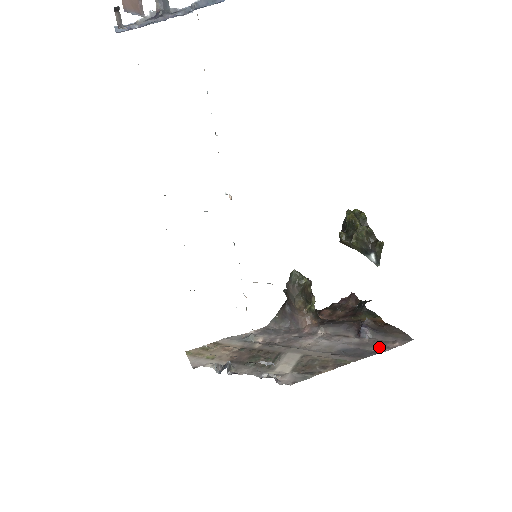
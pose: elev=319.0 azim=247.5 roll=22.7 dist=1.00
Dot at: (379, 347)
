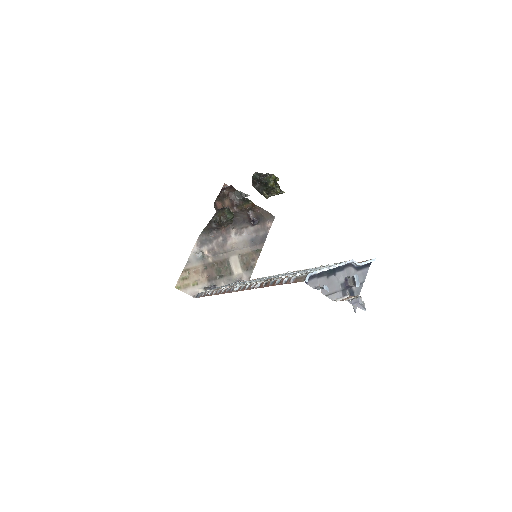
Dot at: (265, 230)
